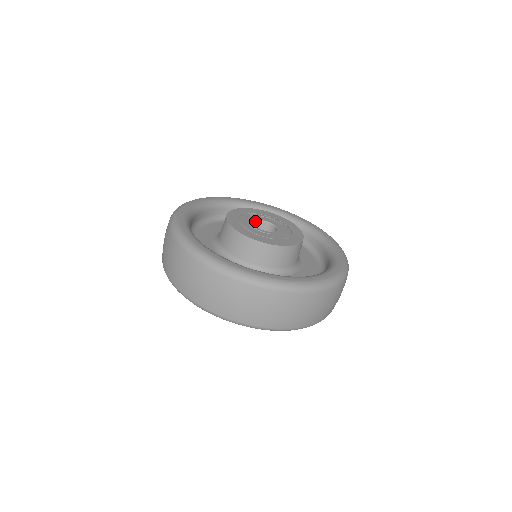
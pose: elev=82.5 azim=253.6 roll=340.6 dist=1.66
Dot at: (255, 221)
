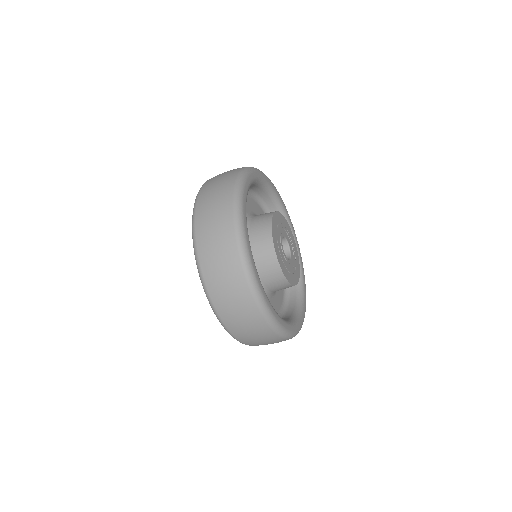
Dot at: (284, 237)
